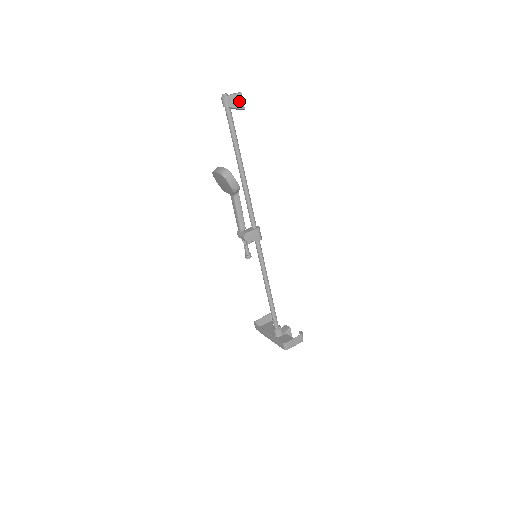
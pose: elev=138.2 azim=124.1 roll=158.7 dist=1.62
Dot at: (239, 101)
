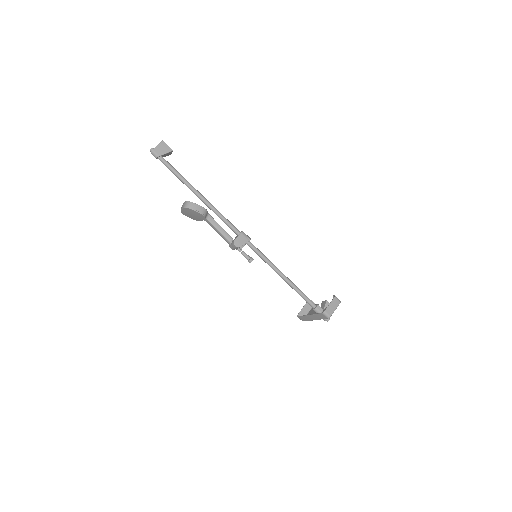
Dot at: (165, 147)
